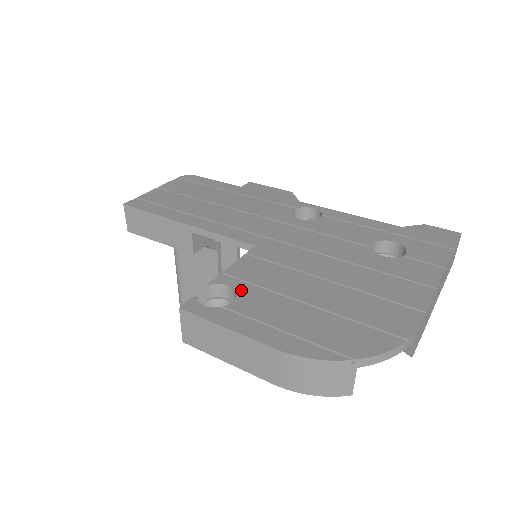
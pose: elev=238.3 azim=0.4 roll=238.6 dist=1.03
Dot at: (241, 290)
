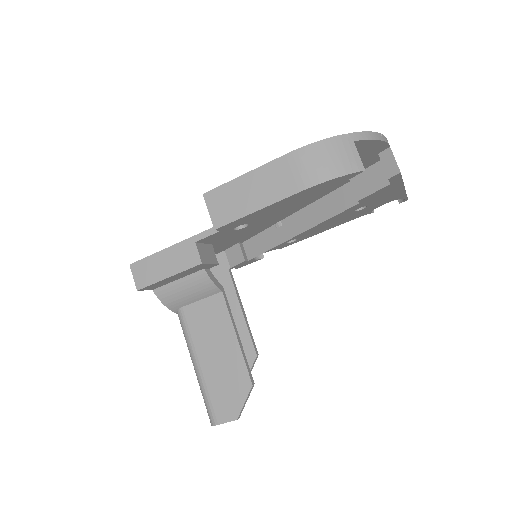
Dot at: occluded
